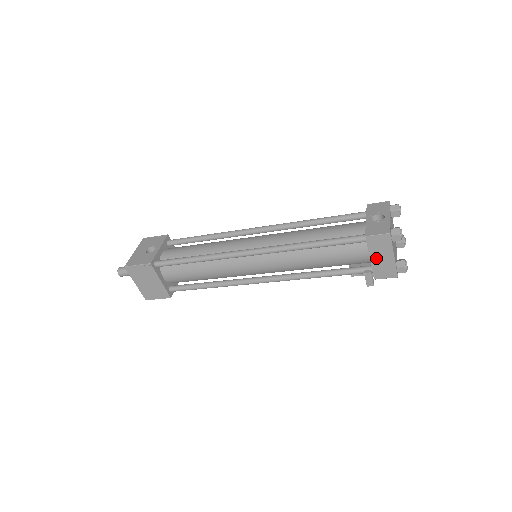
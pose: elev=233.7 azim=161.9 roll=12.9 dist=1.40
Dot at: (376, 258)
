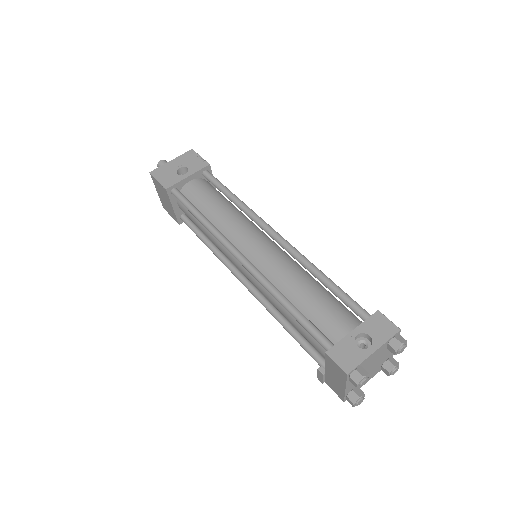
Dot at: (330, 373)
